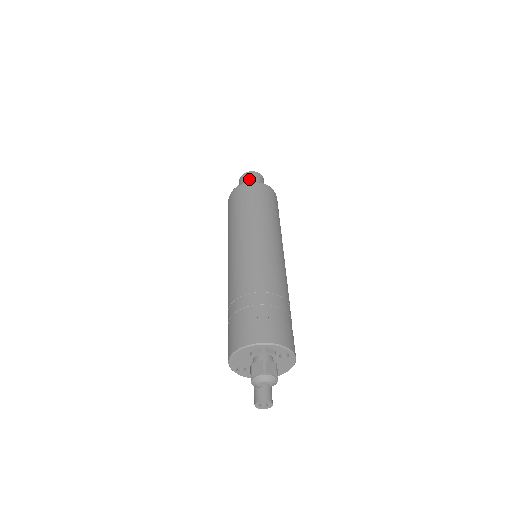
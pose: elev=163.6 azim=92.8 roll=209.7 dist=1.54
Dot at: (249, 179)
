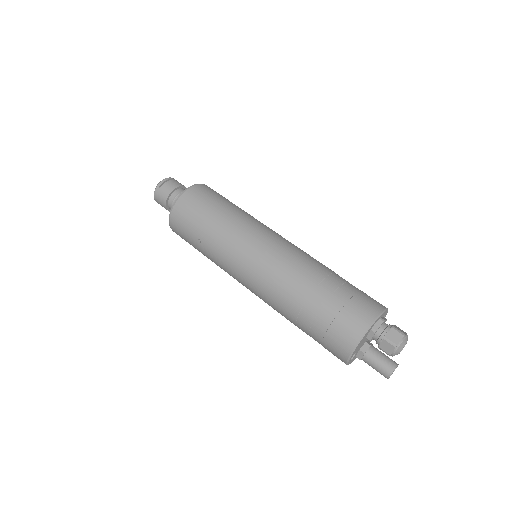
Dot at: (174, 186)
